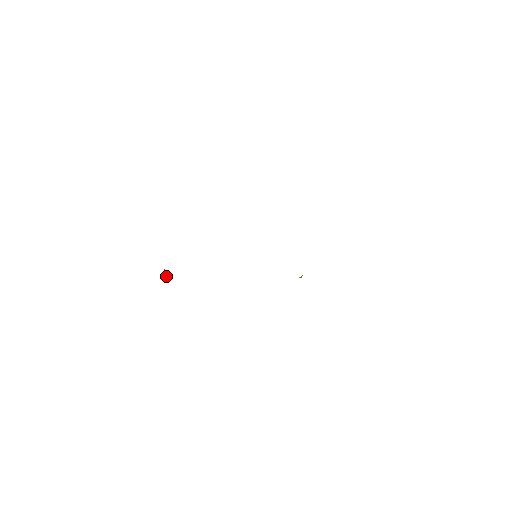
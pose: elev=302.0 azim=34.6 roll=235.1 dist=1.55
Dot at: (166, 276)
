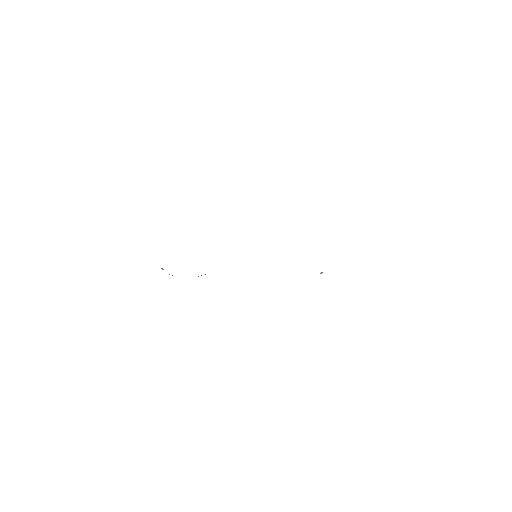
Dot at: occluded
